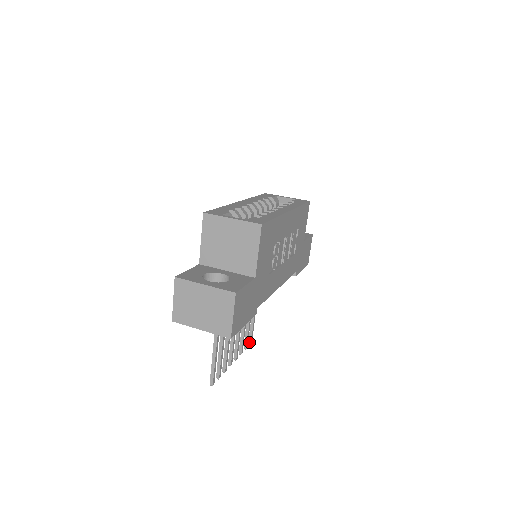
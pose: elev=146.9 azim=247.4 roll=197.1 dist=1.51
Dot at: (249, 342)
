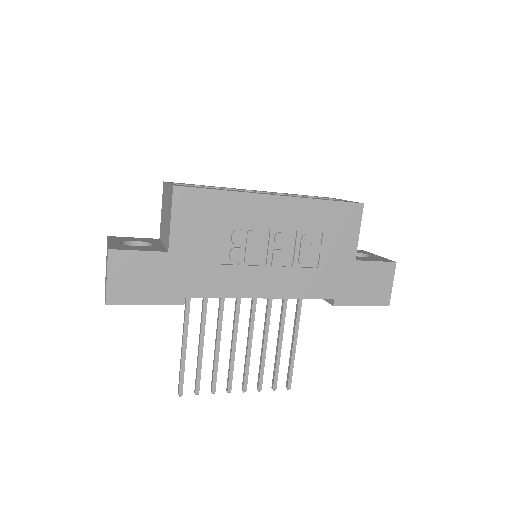
Dot at: (286, 385)
